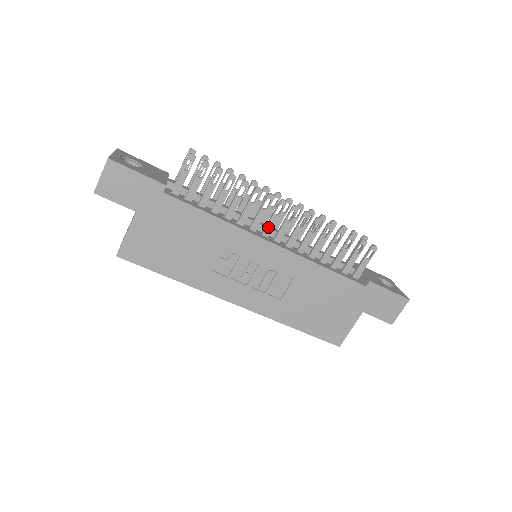
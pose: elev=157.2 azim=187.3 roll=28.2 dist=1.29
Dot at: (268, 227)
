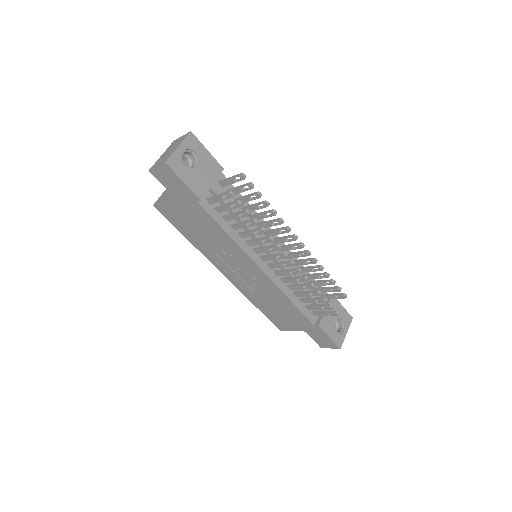
Dot at: (267, 258)
